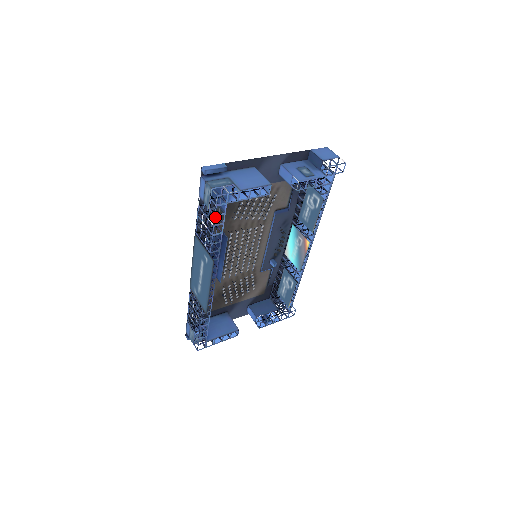
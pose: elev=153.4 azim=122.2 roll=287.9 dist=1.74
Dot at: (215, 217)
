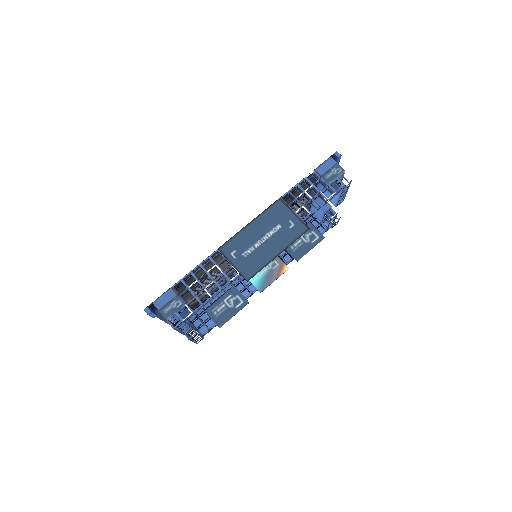
Dot at: (320, 194)
